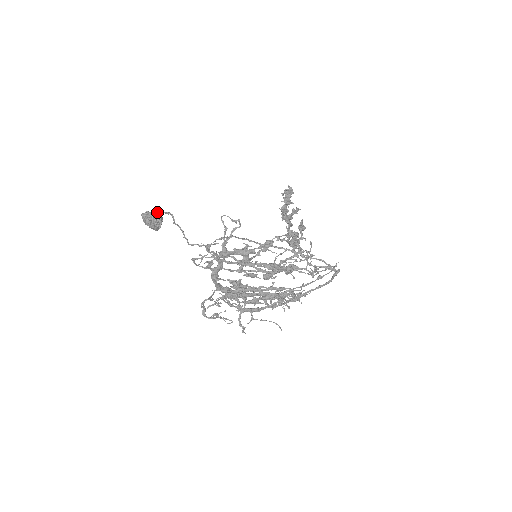
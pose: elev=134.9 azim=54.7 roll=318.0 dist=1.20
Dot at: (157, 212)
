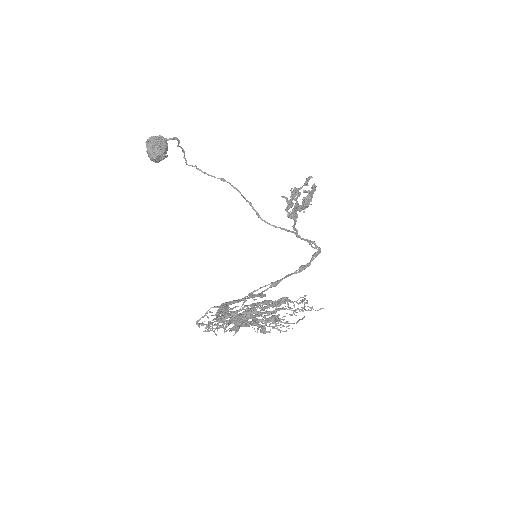
Dot at: (164, 142)
